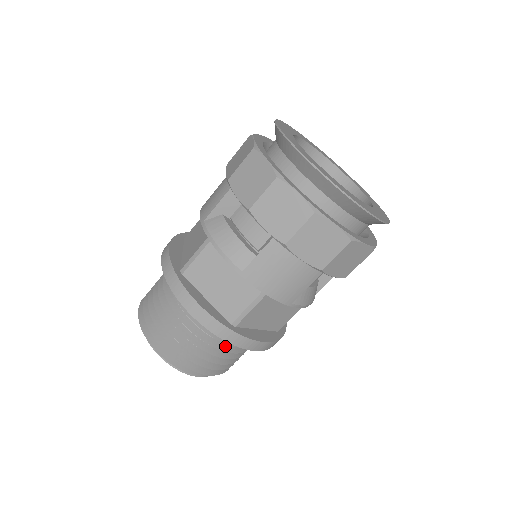
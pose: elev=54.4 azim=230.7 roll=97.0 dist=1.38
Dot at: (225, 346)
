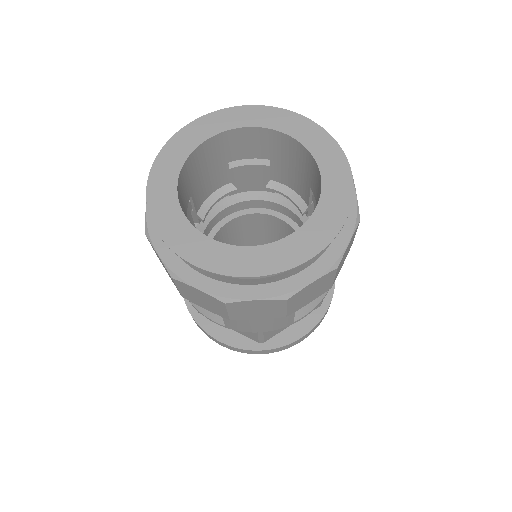
Dot at: occluded
